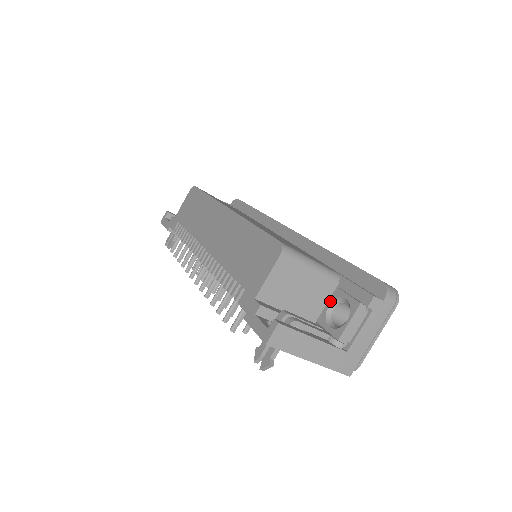
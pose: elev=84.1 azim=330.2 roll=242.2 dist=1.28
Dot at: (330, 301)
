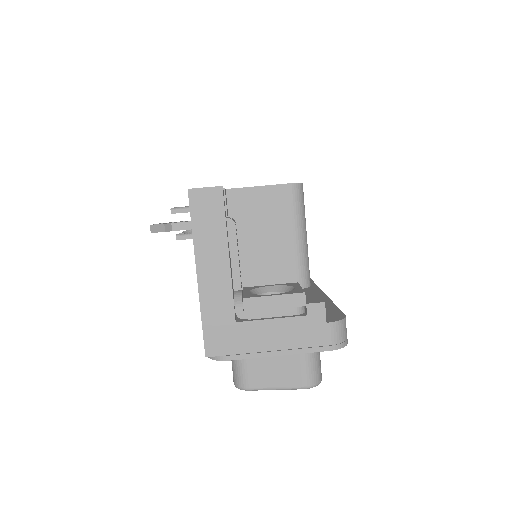
Dot at: (277, 284)
